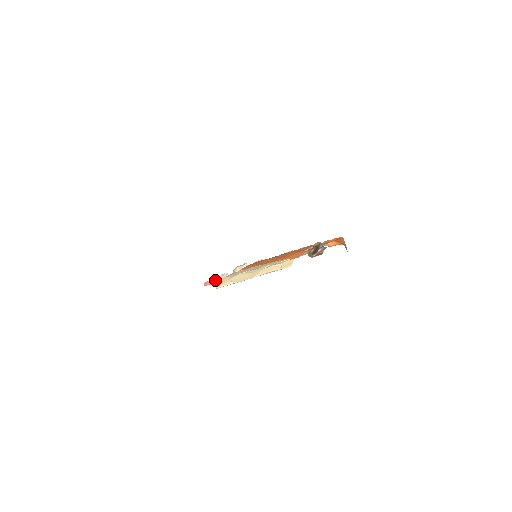
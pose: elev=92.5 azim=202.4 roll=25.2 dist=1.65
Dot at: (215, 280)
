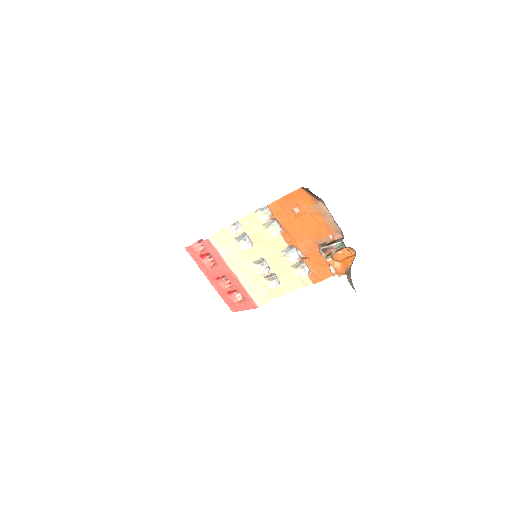
Dot at: occluded
